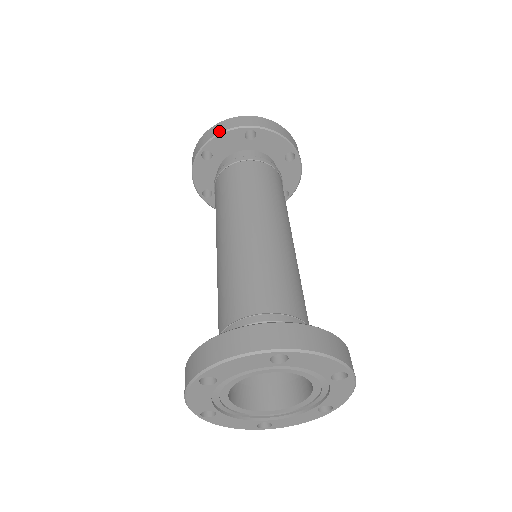
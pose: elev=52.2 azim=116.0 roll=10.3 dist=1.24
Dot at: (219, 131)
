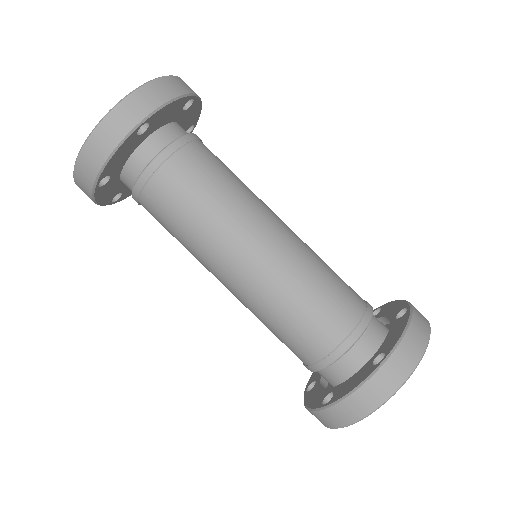
Dot at: occluded
